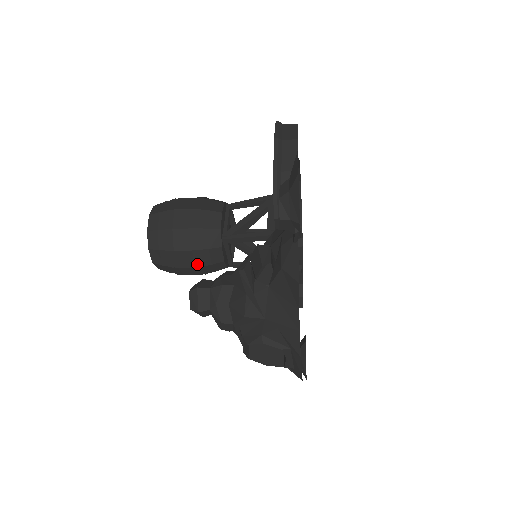
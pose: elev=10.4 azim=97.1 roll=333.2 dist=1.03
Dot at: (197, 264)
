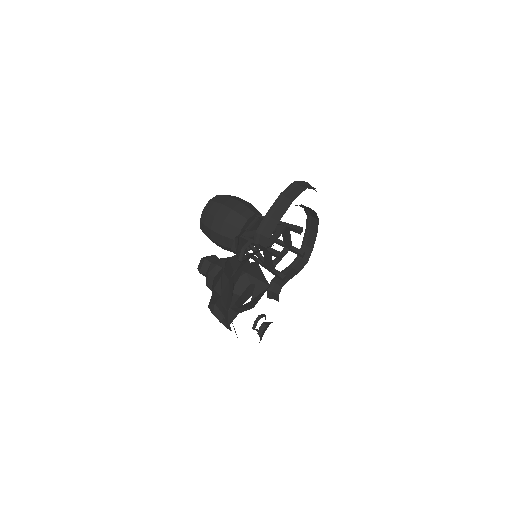
Dot at: (221, 243)
